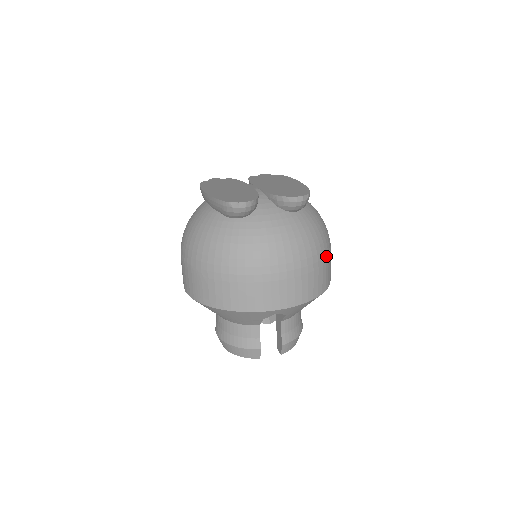
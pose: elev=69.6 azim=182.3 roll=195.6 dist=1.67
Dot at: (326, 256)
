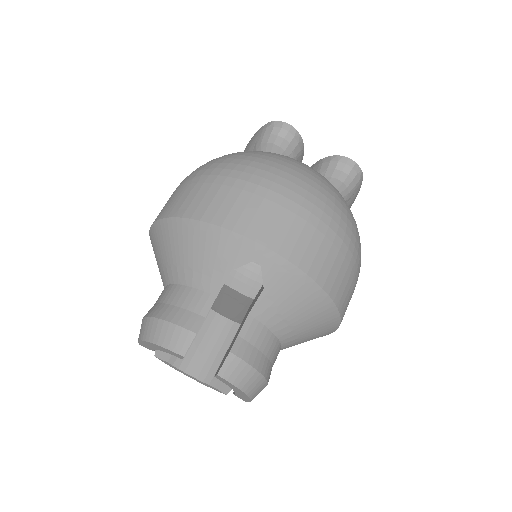
Dot at: (353, 257)
